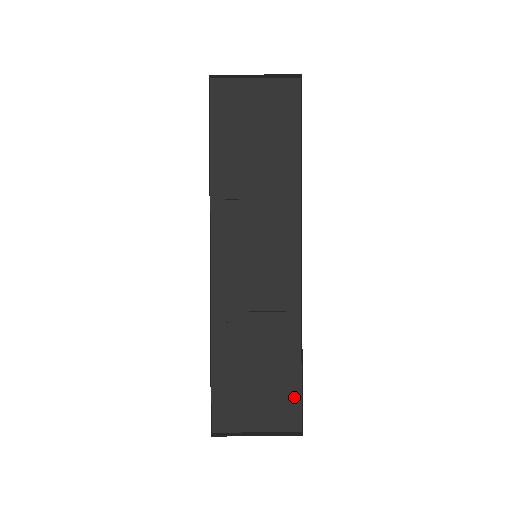
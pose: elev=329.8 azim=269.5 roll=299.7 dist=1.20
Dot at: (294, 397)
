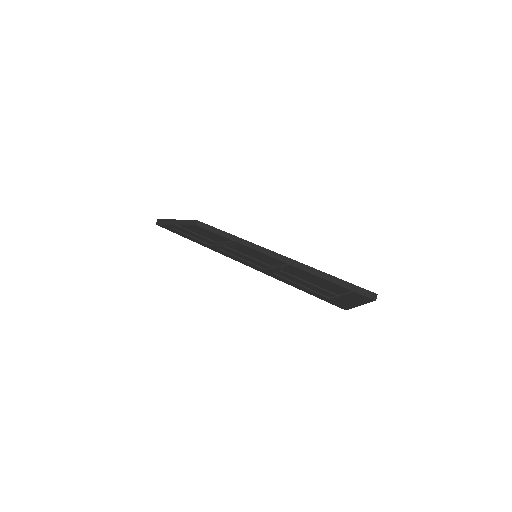
Dot at: occluded
